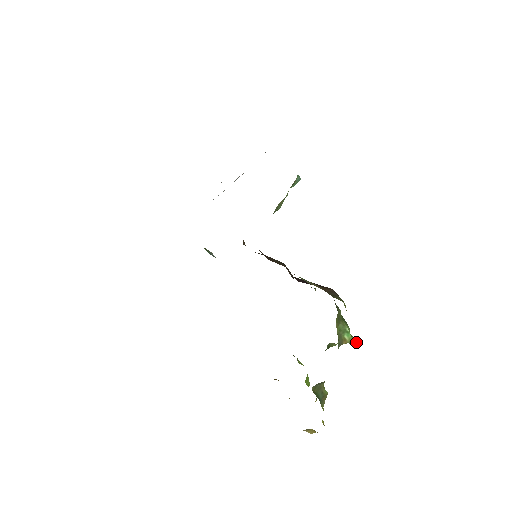
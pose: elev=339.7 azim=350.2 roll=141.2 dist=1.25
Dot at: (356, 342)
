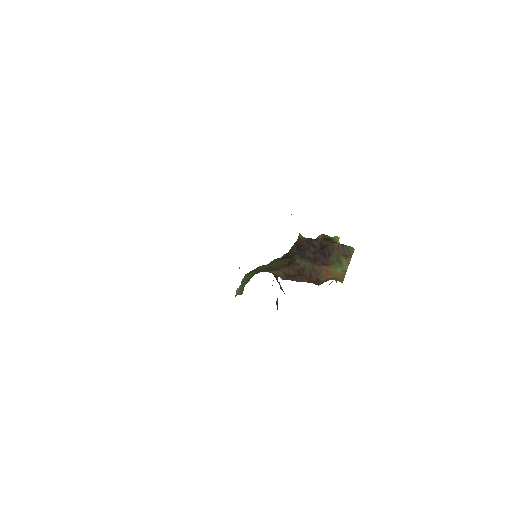
Dot at: occluded
